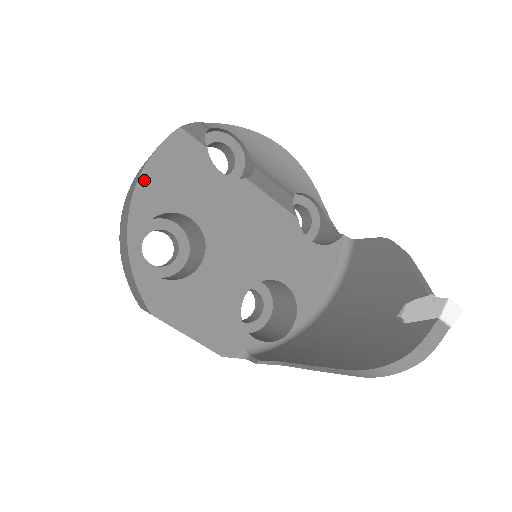
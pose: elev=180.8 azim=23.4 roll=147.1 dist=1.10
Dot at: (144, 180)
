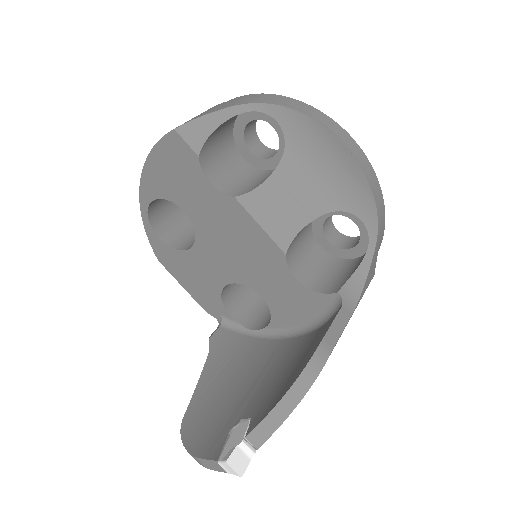
Dot at: (148, 168)
